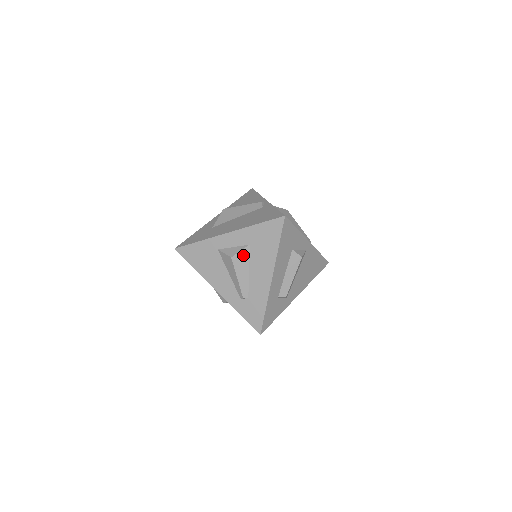
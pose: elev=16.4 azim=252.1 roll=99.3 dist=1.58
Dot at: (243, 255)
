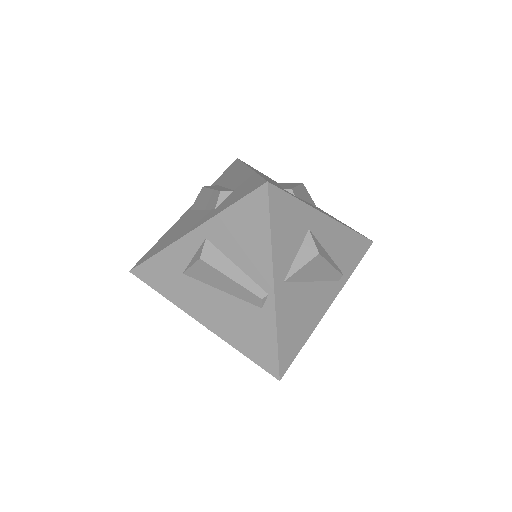
Dot at: occluded
